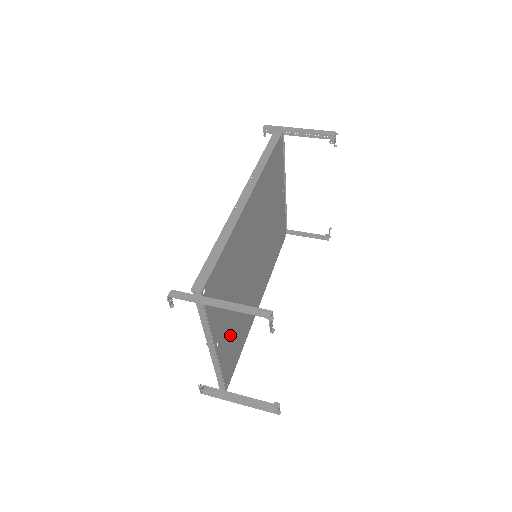
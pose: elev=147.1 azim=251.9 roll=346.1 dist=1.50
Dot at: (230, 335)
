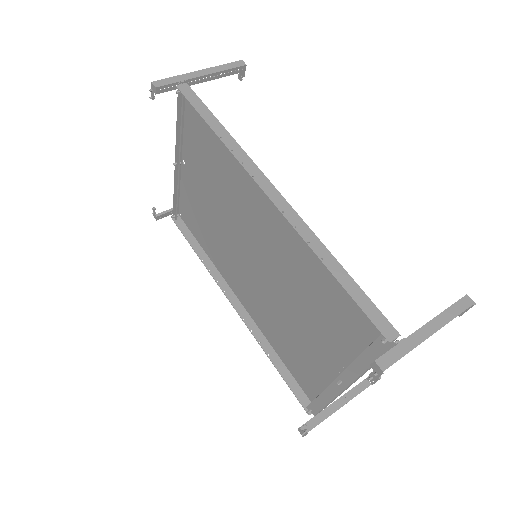
Dot at: (314, 356)
